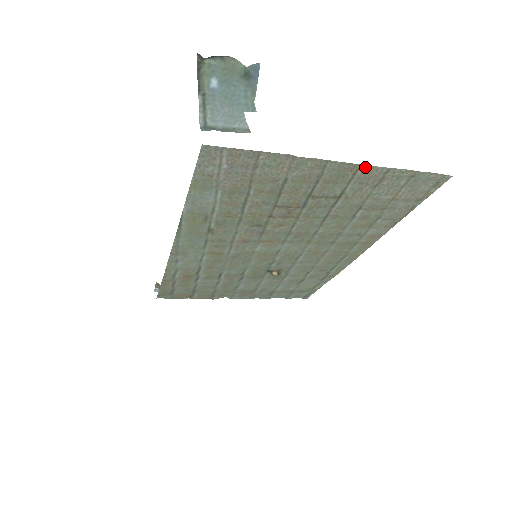
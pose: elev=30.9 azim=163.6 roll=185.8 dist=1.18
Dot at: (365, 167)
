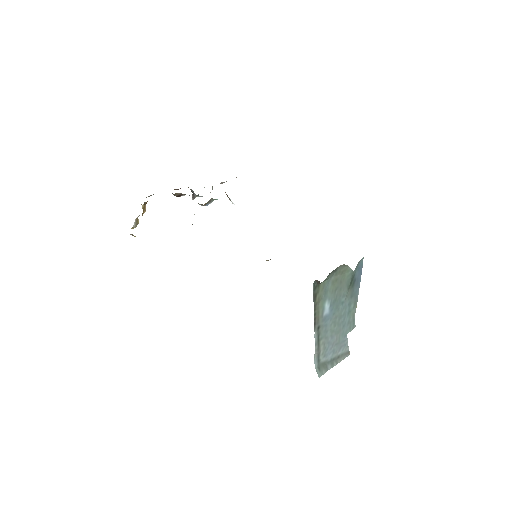
Dot at: occluded
